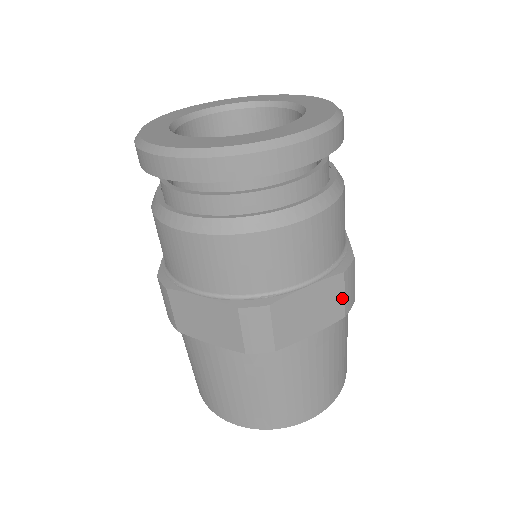
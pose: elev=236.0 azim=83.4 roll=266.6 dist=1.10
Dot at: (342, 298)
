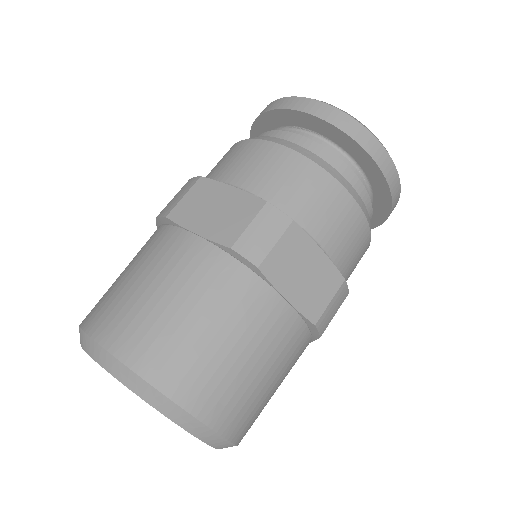
Dot at: (327, 302)
